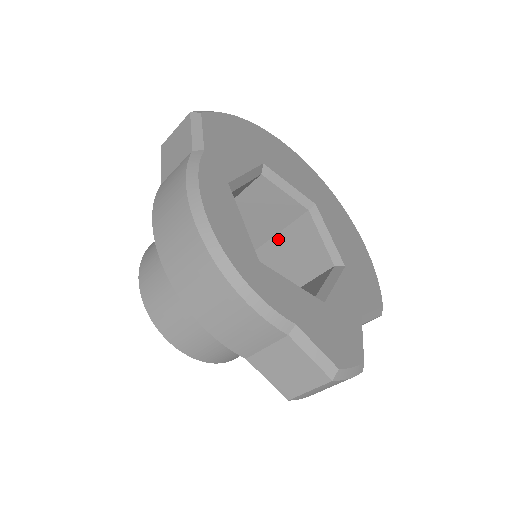
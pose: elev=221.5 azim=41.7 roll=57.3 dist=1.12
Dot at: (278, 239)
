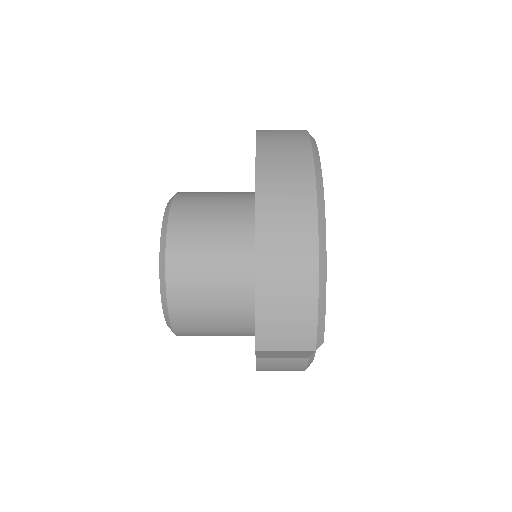
Dot at: occluded
